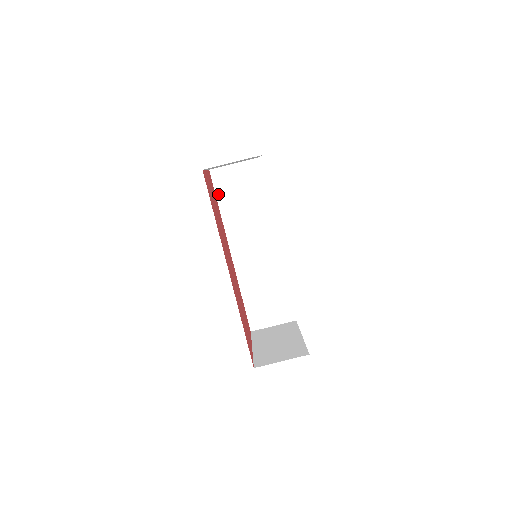
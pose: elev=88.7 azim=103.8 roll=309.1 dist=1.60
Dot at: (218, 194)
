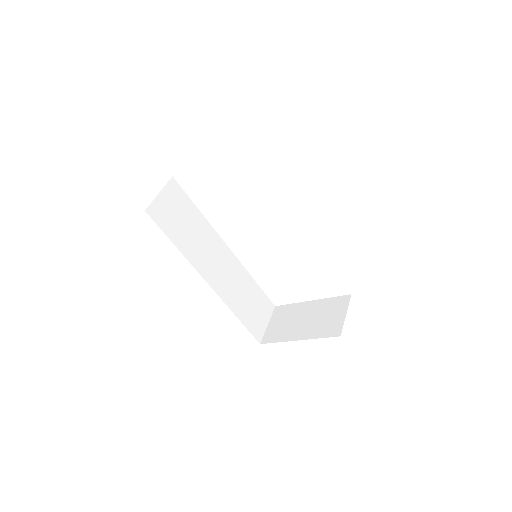
Dot at: (166, 232)
